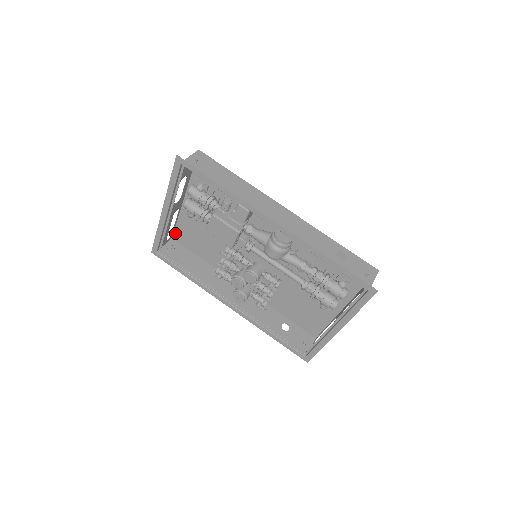
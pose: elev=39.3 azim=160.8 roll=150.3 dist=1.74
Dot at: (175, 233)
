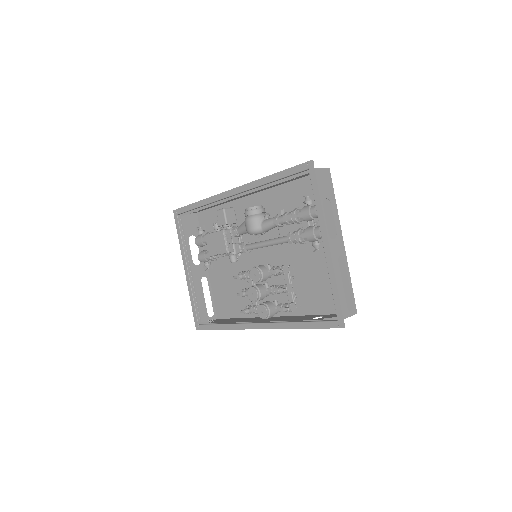
Dot at: (217, 311)
